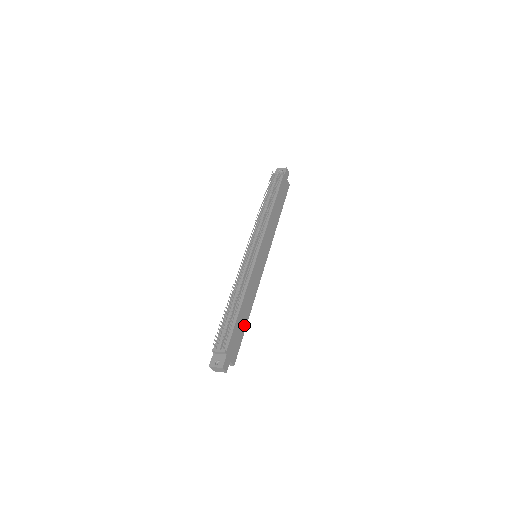
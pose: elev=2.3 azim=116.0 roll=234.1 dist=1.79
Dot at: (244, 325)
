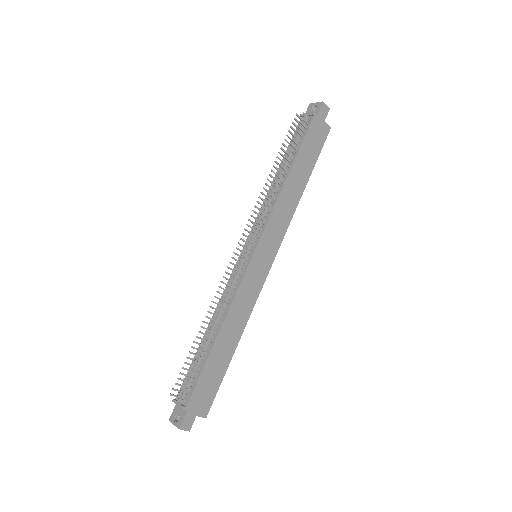
Dot at: (225, 362)
